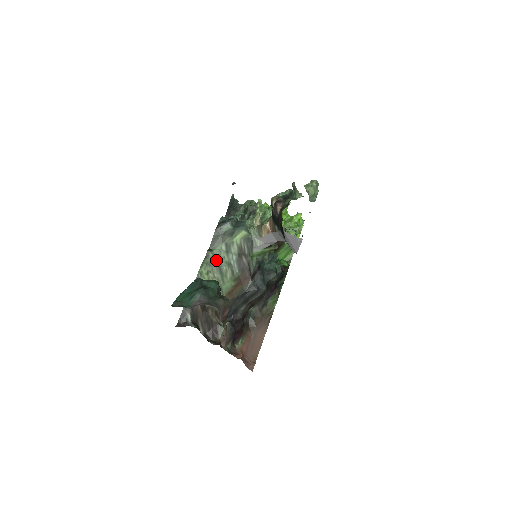
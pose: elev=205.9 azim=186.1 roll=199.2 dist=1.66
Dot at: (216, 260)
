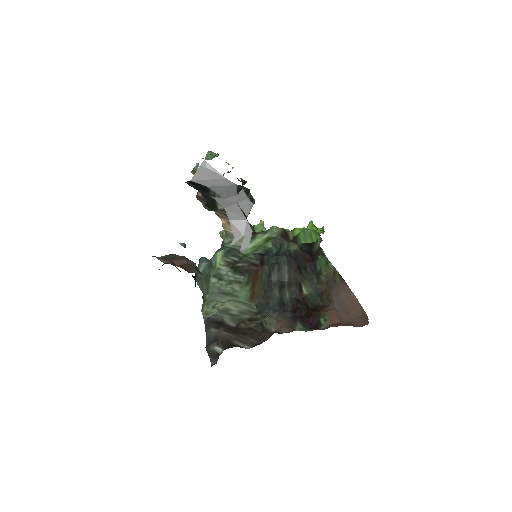
Dot at: (215, 294)
